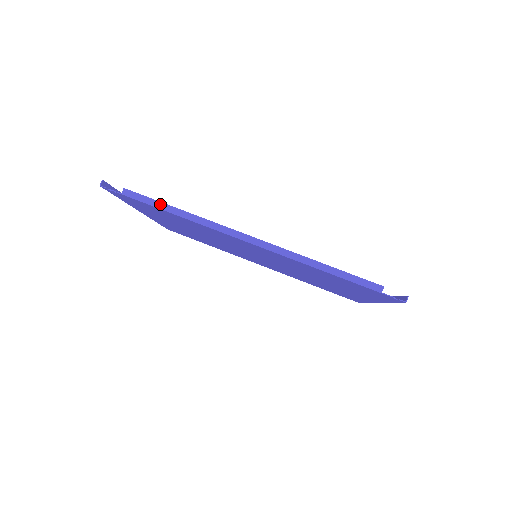
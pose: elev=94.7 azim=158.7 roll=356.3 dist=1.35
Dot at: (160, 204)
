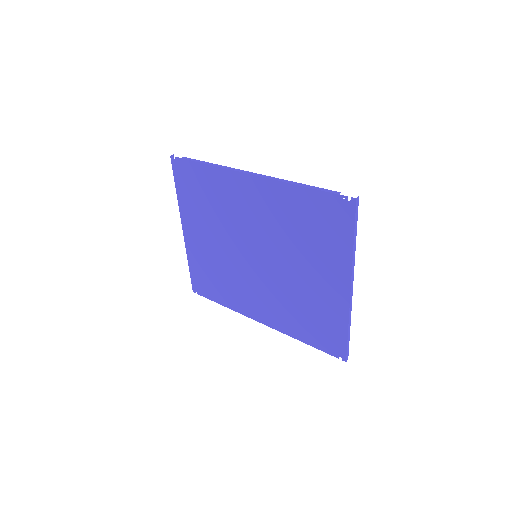
Dot at: (202, 162)
